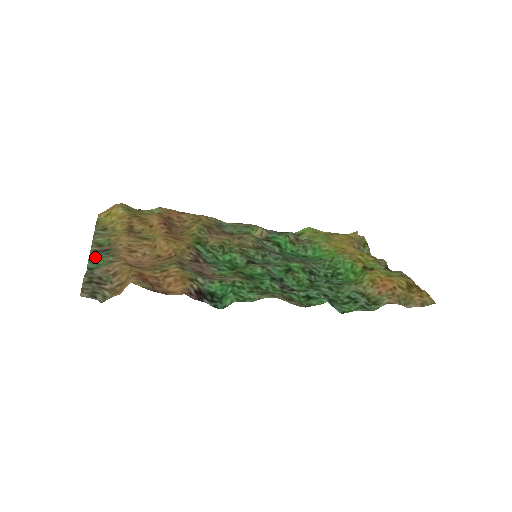
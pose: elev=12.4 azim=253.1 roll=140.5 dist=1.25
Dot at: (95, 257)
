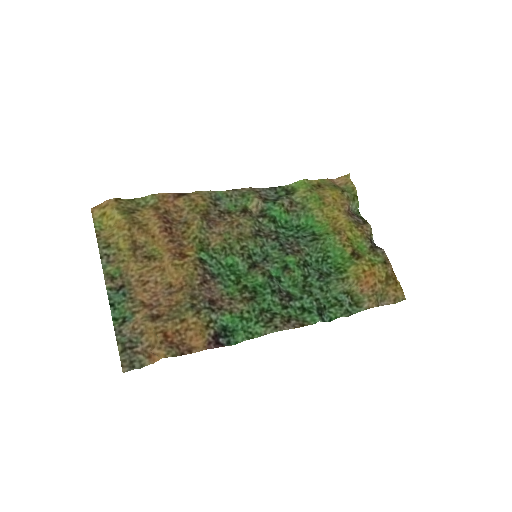
Dot at: (115, 302)
